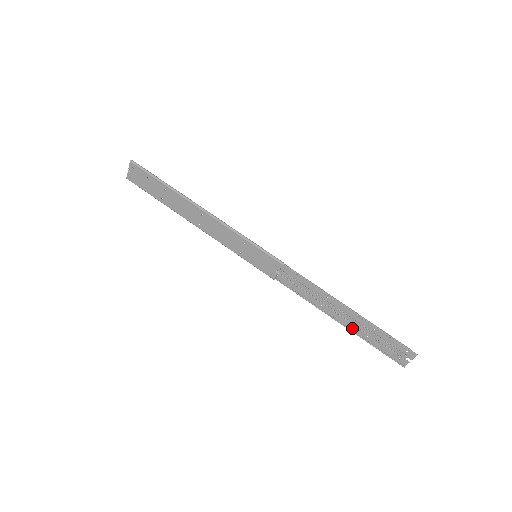
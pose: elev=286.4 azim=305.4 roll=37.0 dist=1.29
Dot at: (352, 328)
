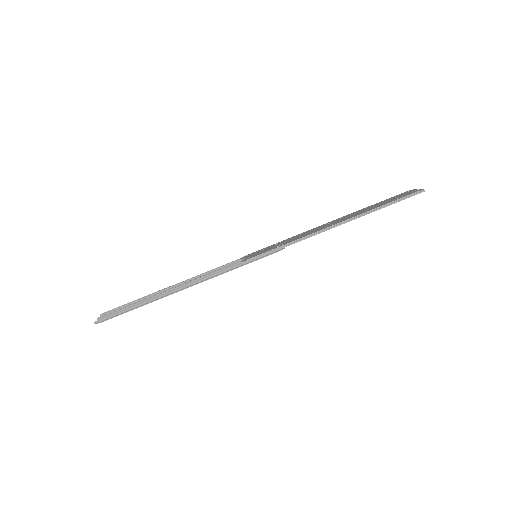
Dot at: occluded
